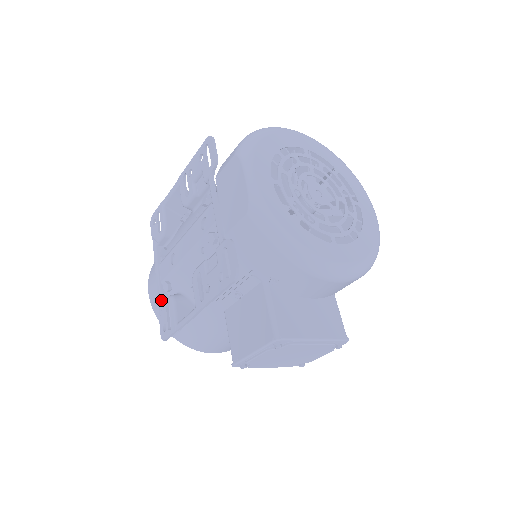
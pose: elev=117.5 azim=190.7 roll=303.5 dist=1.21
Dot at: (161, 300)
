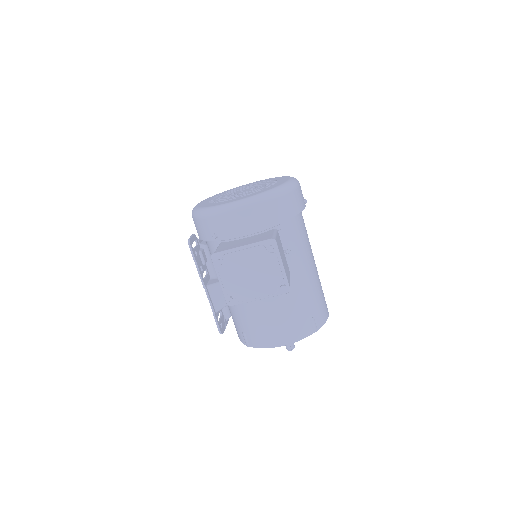
Dot at: occluded
